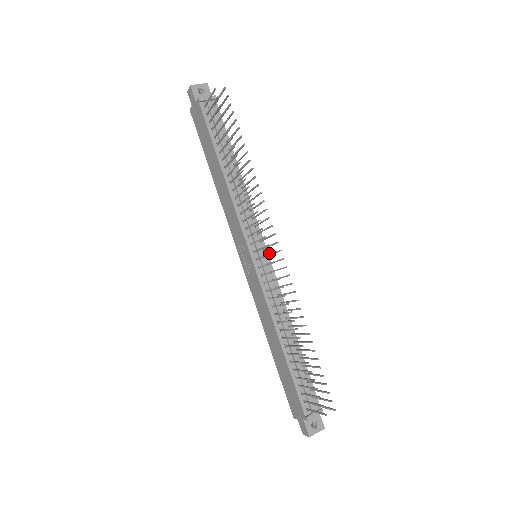
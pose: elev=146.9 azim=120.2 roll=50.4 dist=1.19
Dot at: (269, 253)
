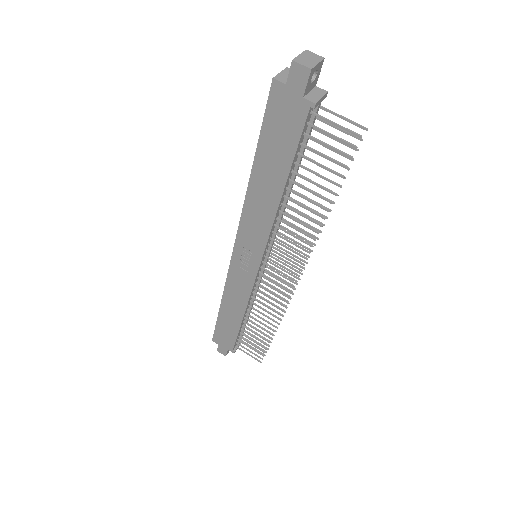
Dot at: (292, 285)
